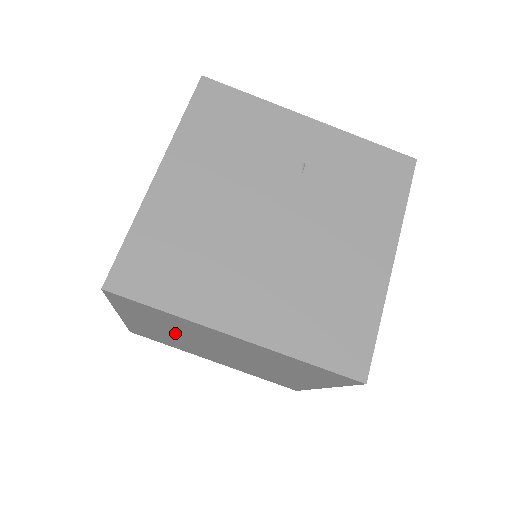
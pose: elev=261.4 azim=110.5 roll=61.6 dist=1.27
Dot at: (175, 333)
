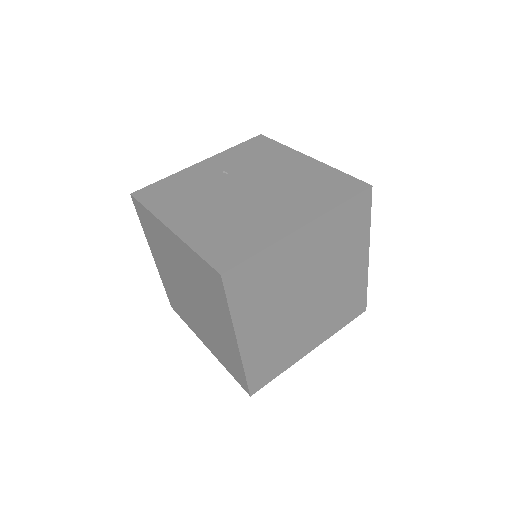
Dot at: (276, 309)
